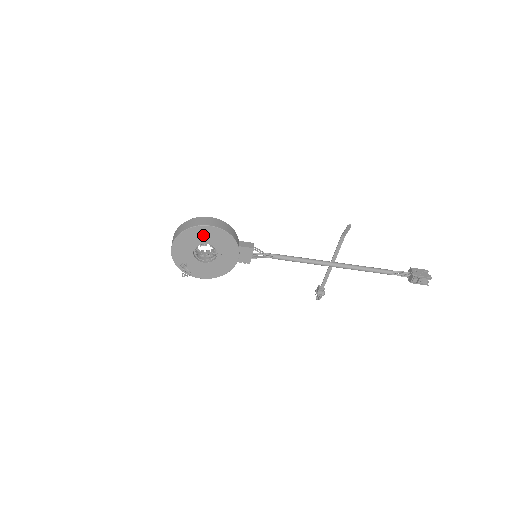
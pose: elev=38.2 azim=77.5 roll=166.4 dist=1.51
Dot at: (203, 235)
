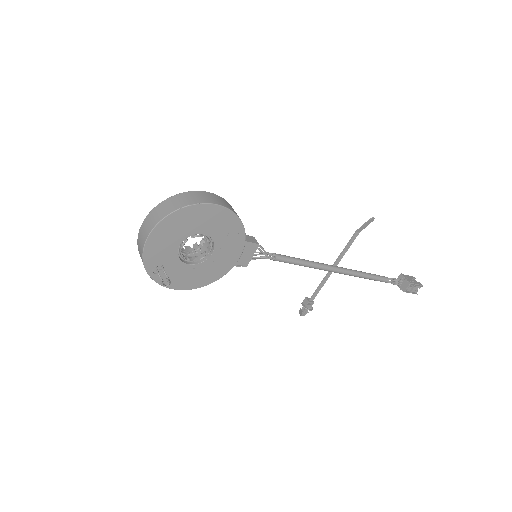
Dot at: (203, 219)
